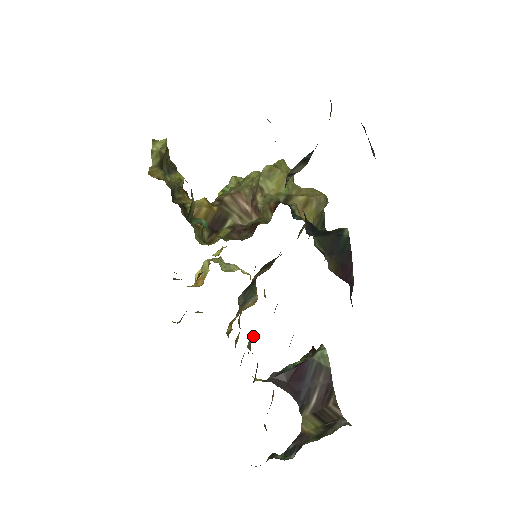
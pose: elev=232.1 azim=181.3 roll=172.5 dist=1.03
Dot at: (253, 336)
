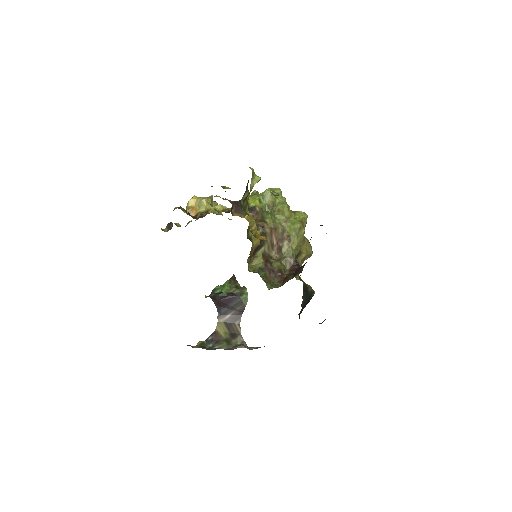
Dot at: occluded
